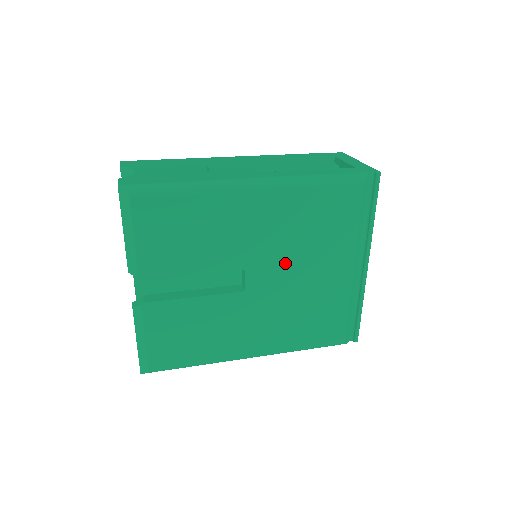
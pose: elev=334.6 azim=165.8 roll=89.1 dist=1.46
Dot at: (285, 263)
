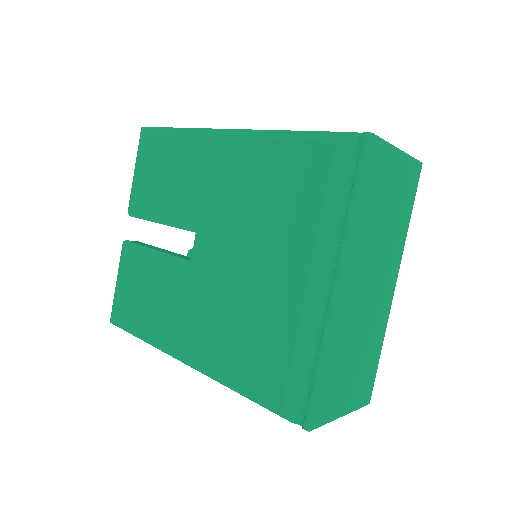
Dot at: (231, 238)
